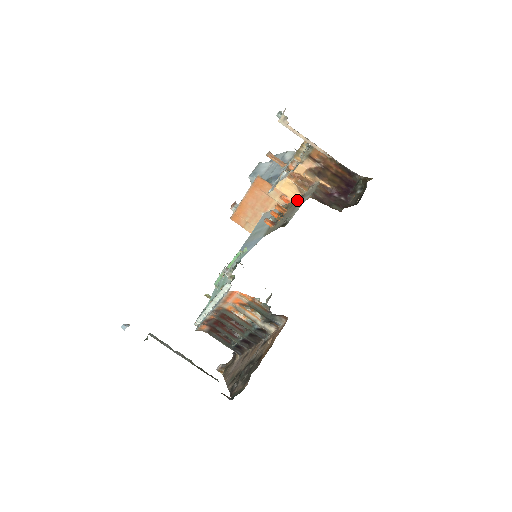
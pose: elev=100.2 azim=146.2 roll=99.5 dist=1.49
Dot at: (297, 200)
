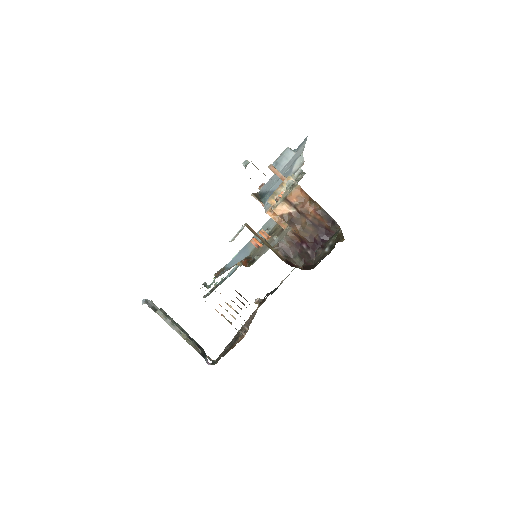
Dot at: (273, 237)
